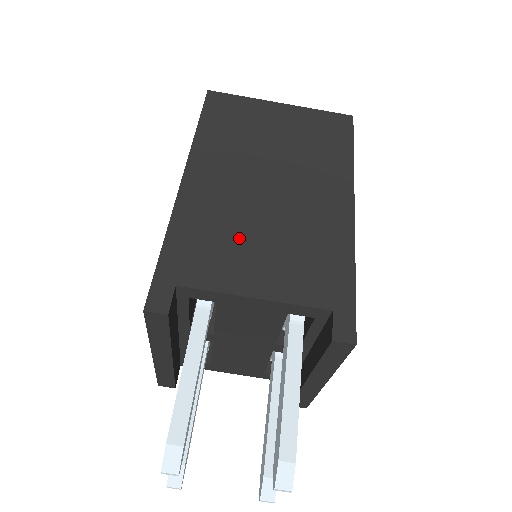
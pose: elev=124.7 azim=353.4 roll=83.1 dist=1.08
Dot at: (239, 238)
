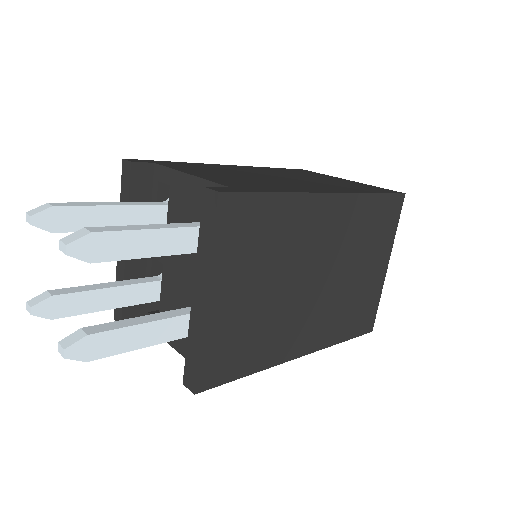
Dot at: (222, 172)
